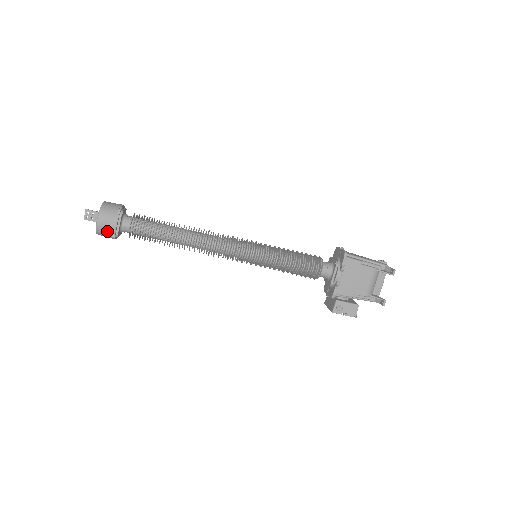
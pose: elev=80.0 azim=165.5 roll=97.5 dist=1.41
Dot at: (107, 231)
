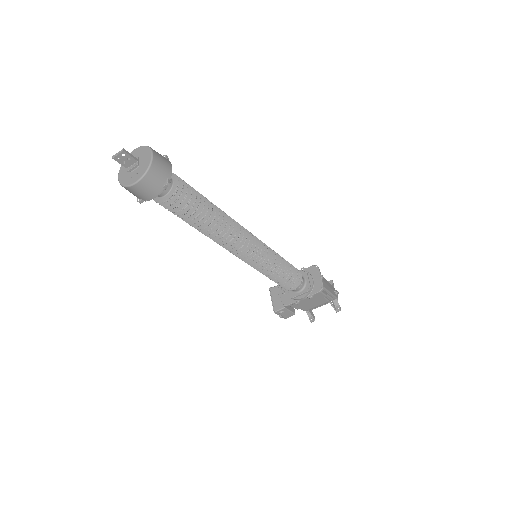
Dot at: (137, 195)
